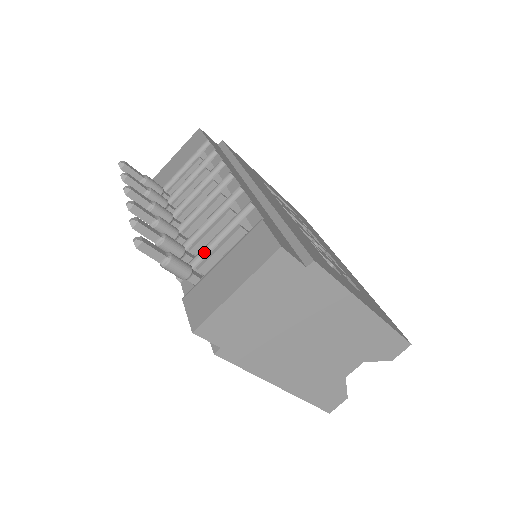
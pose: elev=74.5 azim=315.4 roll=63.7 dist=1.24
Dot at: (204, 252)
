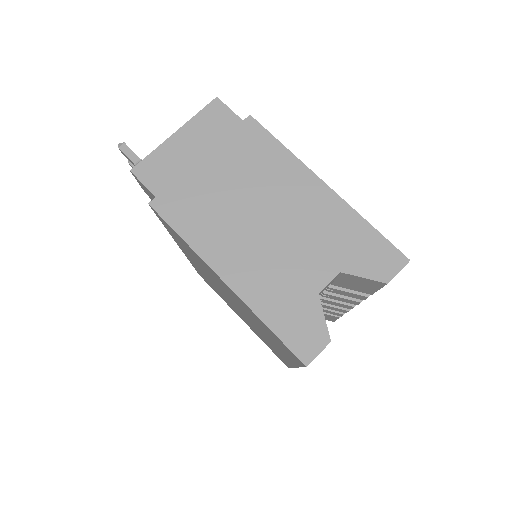
Dot at: occluded
